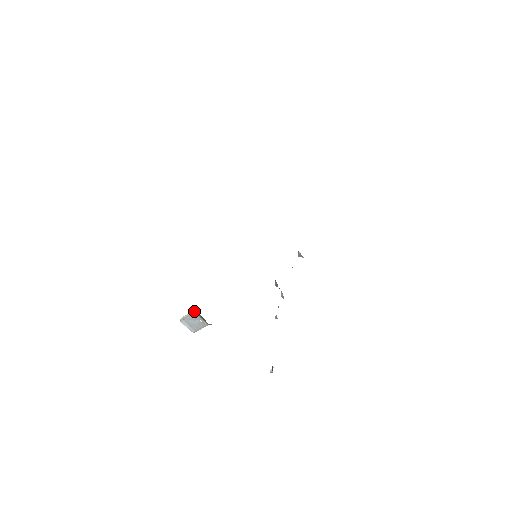
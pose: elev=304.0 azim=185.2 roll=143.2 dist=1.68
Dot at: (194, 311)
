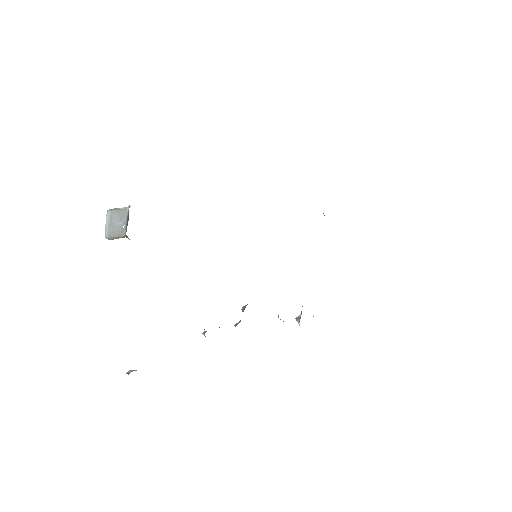
Dot at: (129, 205)
